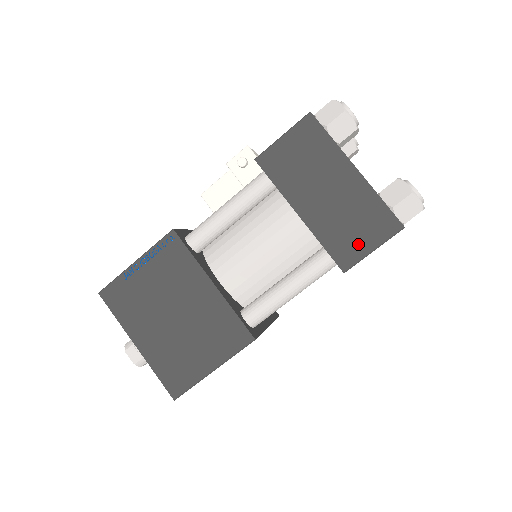
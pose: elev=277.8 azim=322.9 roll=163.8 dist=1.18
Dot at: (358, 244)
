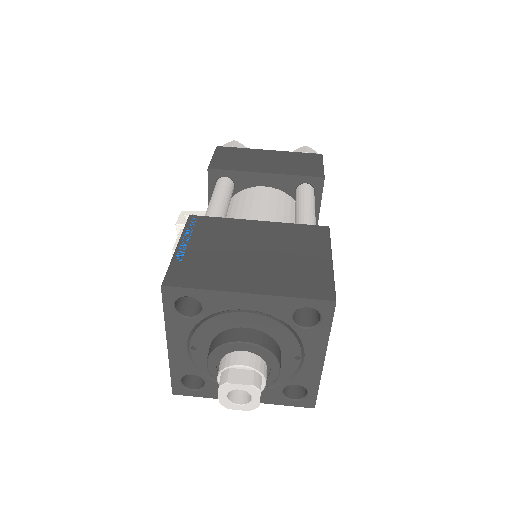
Dot at: (313, 167)
